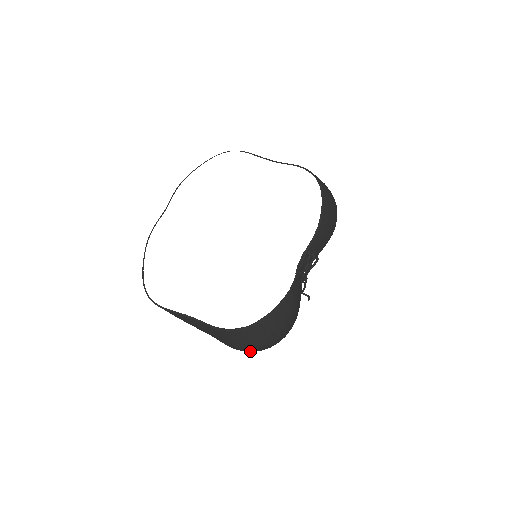
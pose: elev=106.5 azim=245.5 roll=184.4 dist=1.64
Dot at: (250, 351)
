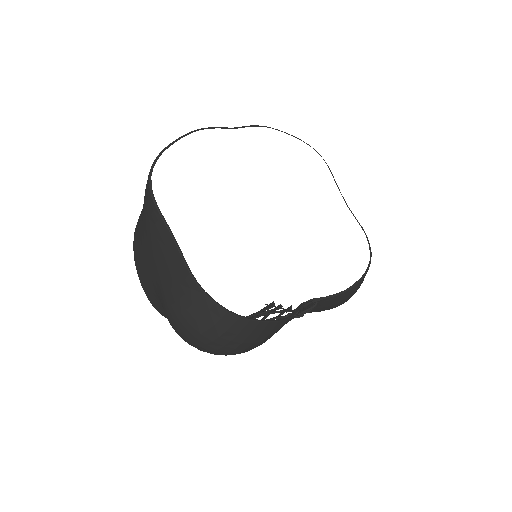
Dot at: (184, 335)
